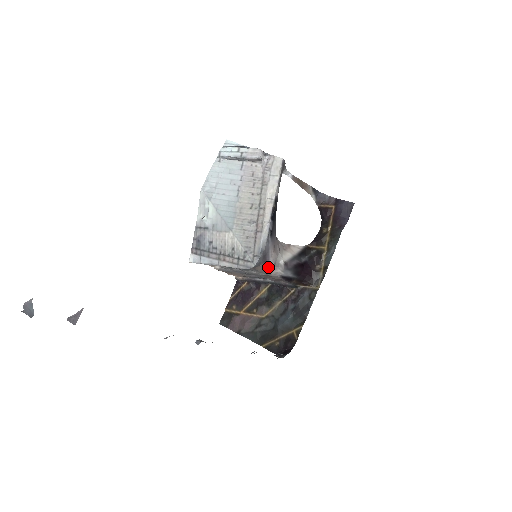
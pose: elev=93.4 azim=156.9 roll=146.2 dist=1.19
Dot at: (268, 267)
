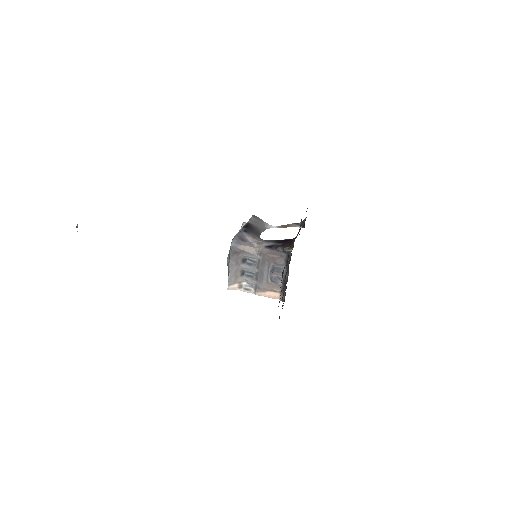
Dot at: (253, 247)
